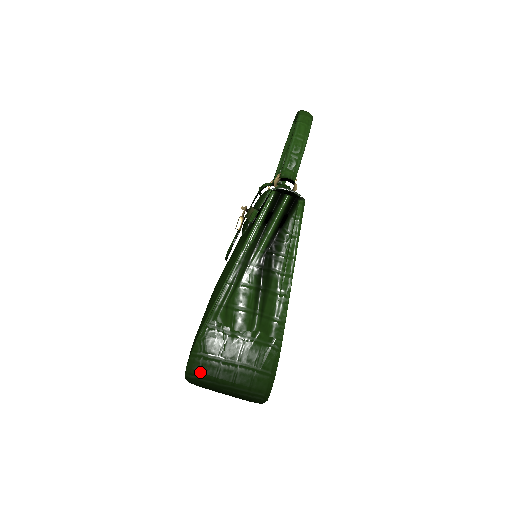
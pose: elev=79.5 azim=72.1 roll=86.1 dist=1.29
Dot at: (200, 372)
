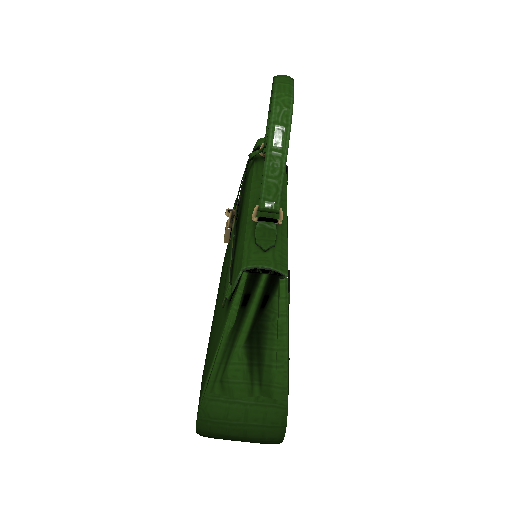
Dot at: (210, 432)
